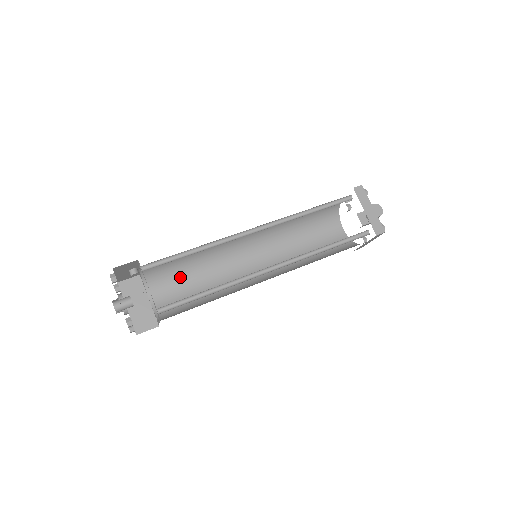
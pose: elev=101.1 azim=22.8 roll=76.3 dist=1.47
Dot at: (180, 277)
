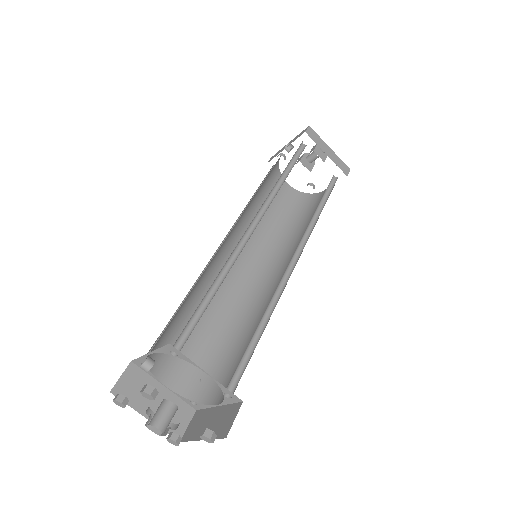
Dot at: occluded
